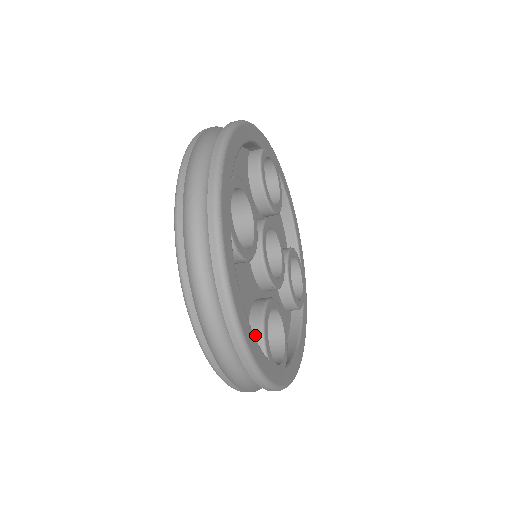
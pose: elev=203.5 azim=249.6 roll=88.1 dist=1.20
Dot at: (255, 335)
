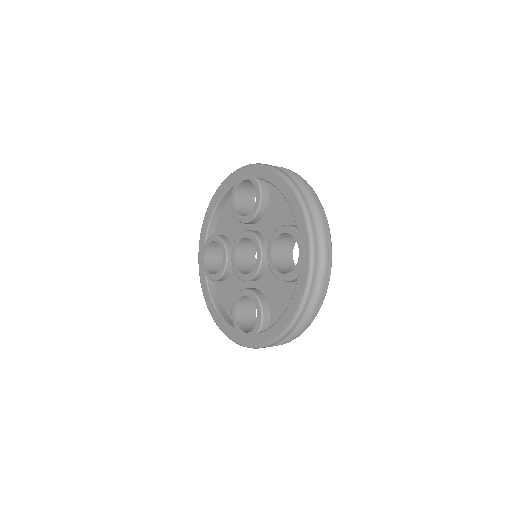
Dot at: occluded
